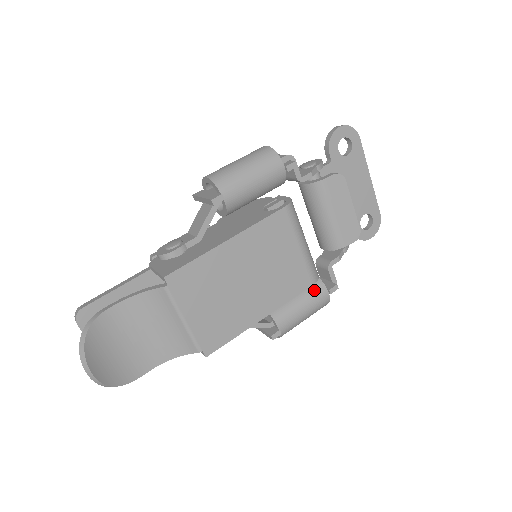
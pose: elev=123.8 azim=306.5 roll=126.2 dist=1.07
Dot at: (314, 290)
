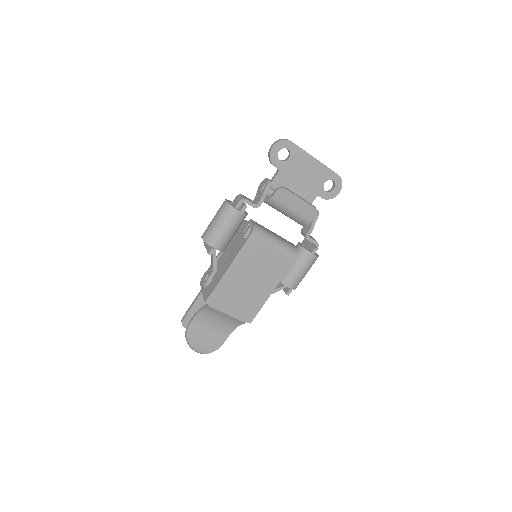
Dot at: (302, 257)
